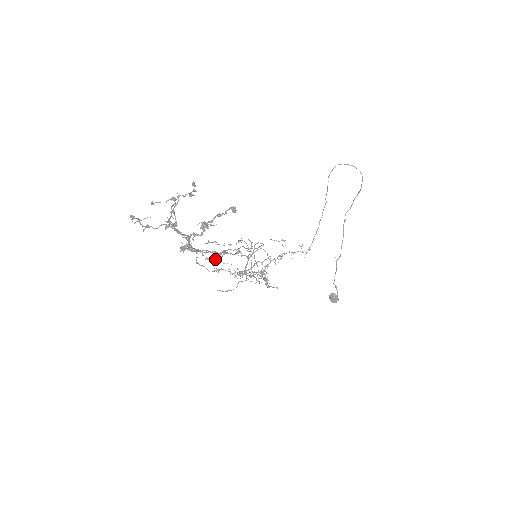
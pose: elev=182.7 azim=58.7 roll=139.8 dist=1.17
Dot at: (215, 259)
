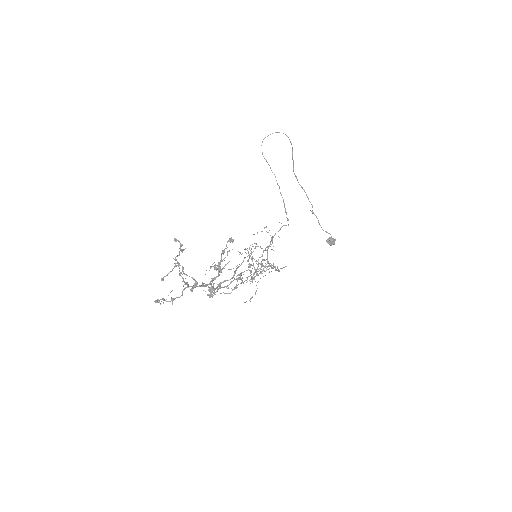
Dot at: occluded
